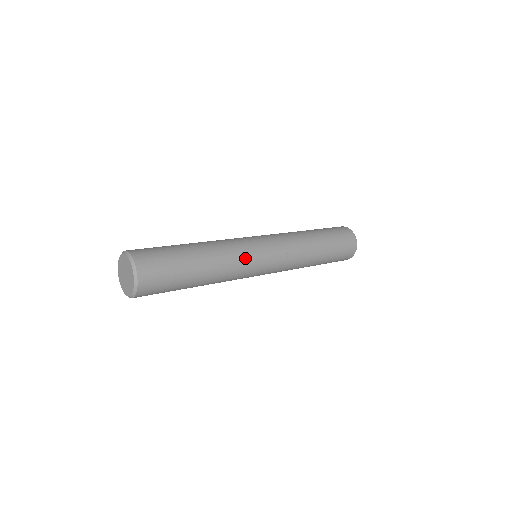
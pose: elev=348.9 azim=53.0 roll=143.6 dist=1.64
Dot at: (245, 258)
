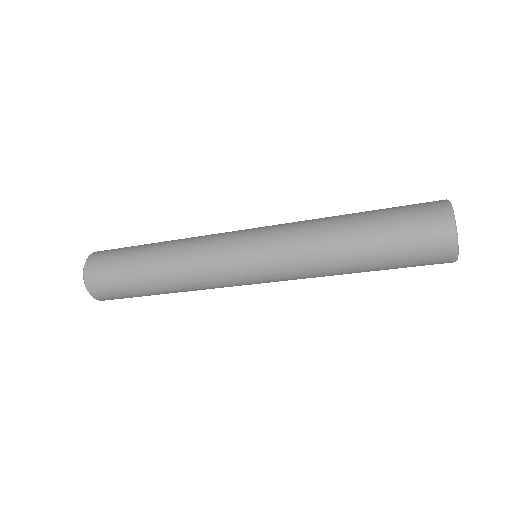
Dot at: (214, 236)
